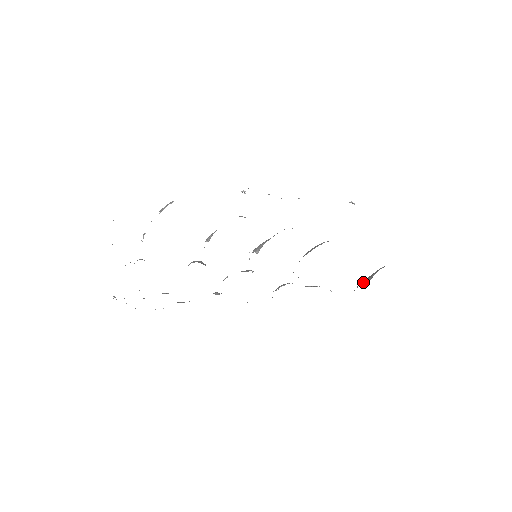
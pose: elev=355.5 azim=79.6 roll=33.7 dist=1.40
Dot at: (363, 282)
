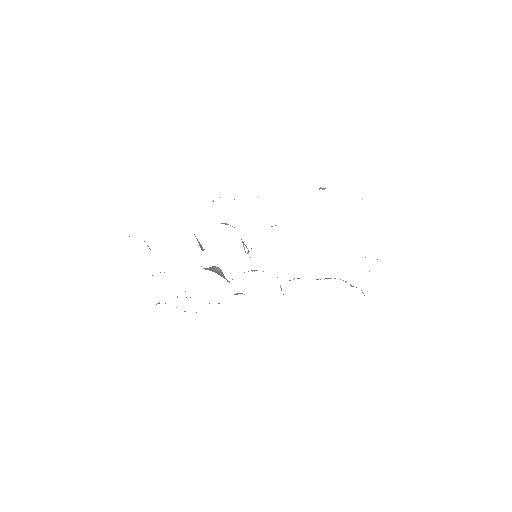
Dot at: occluded
